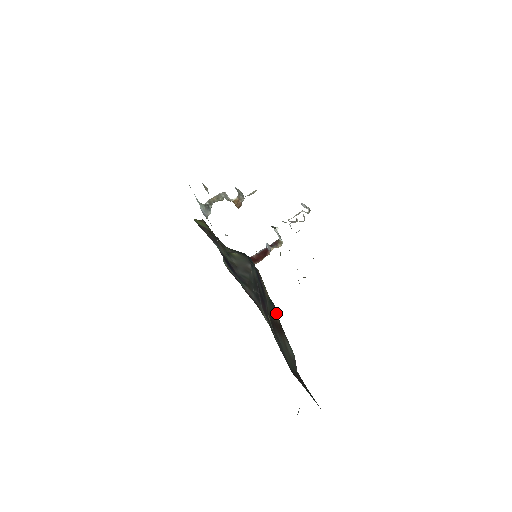
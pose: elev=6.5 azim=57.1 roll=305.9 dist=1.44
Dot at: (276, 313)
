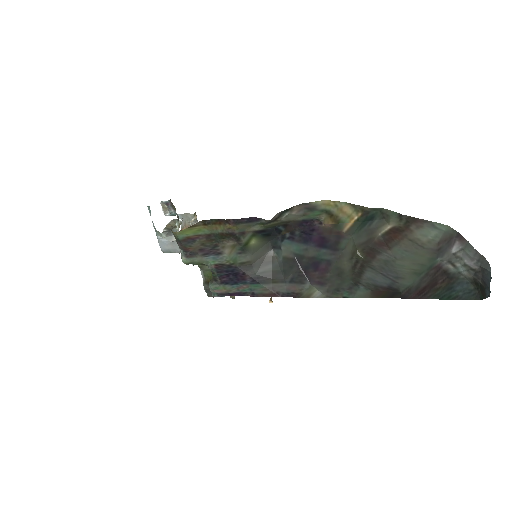
Dot at: (383, 224)
